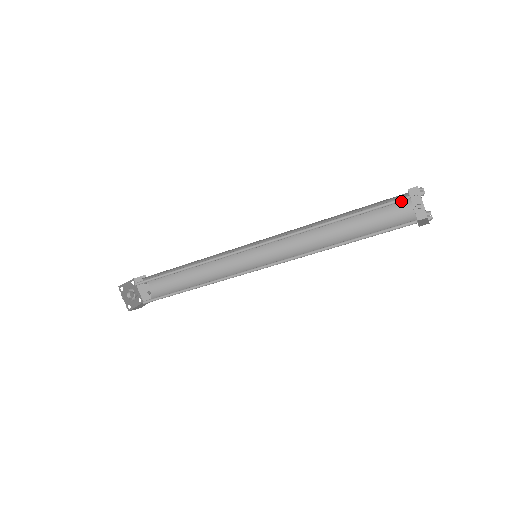
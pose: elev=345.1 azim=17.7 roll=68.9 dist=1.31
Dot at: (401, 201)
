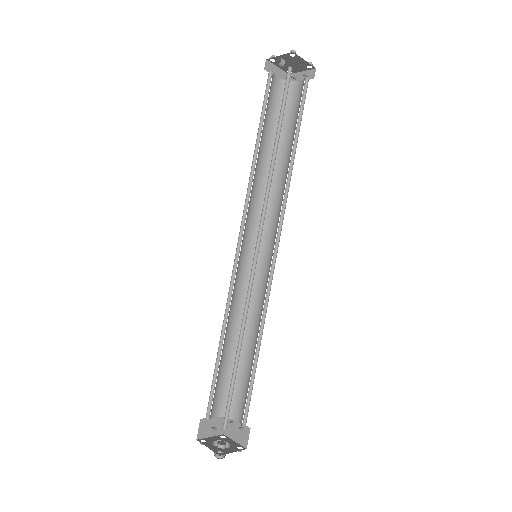
Dot at: (270, 79)
